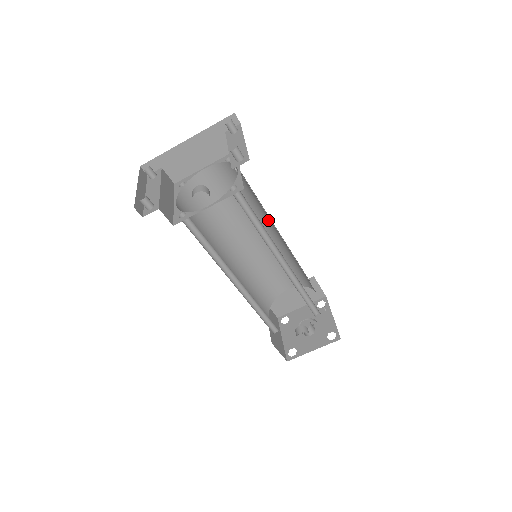
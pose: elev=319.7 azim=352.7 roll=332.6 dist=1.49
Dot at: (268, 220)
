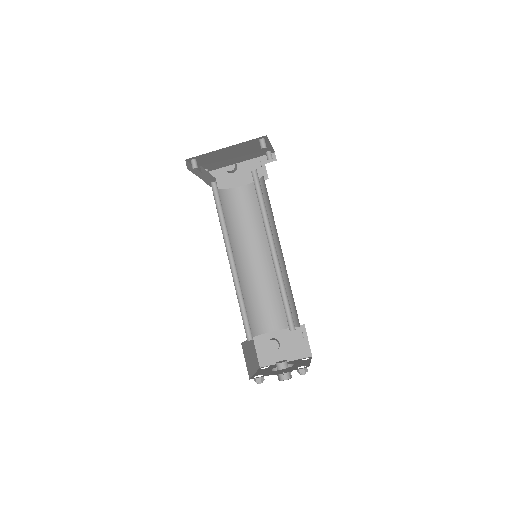
Dot at: (275, 234)
